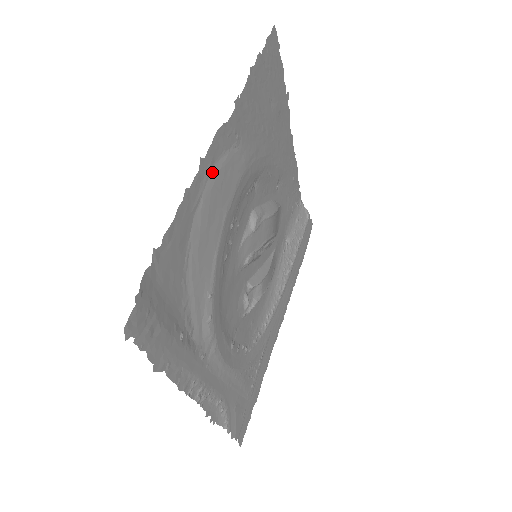
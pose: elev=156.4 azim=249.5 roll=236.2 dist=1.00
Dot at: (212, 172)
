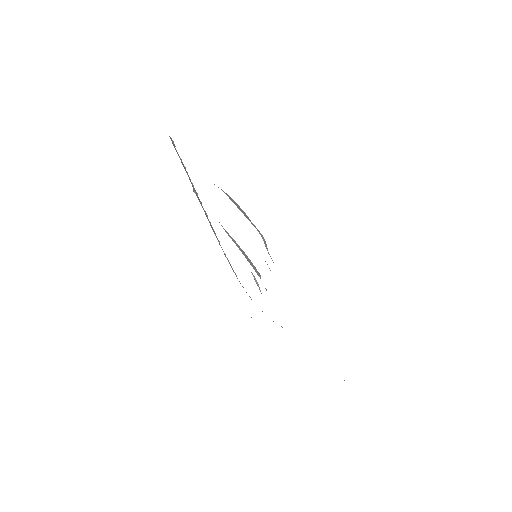
Dot at: occluded
